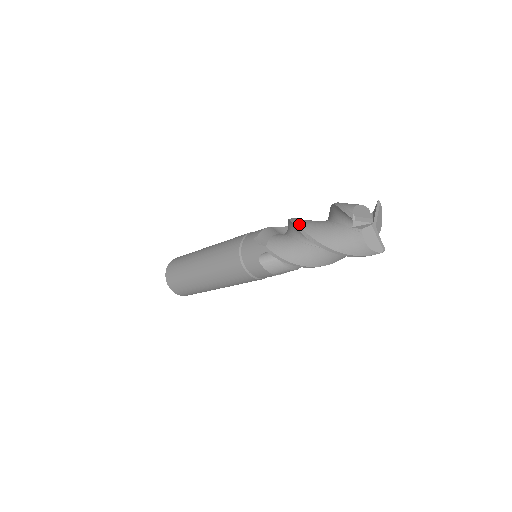
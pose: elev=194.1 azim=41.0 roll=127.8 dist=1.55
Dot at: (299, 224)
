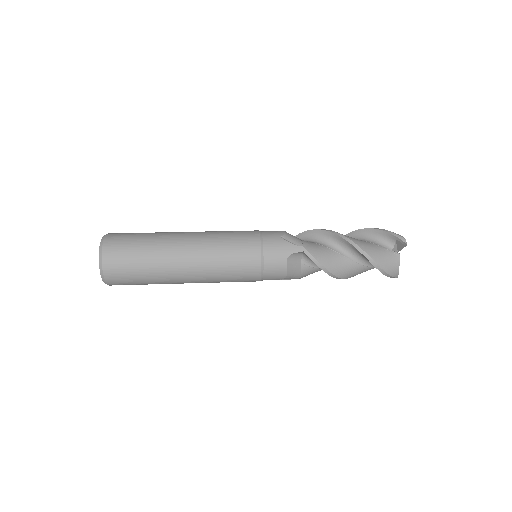
Dot at: (344, 235)
